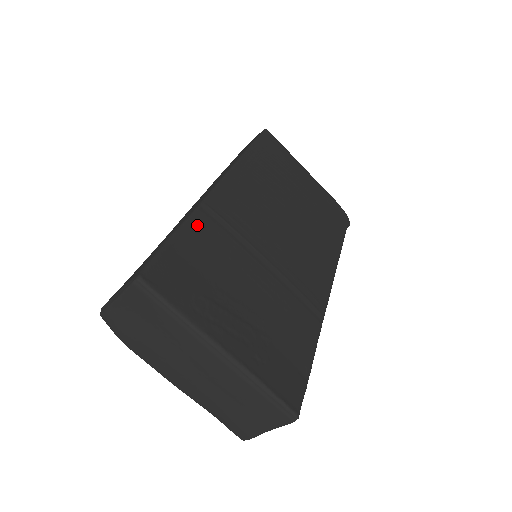
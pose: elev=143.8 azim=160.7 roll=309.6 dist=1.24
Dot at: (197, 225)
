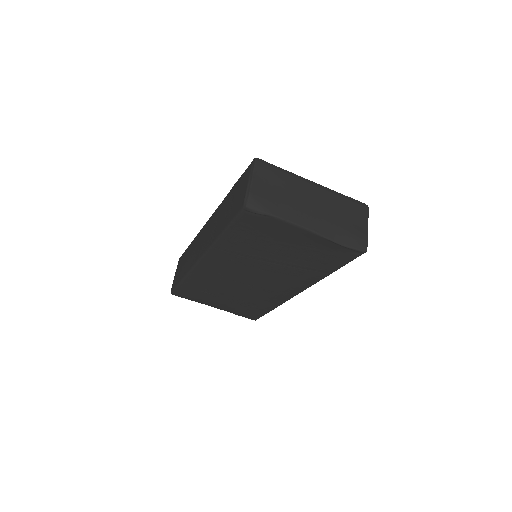
Dot at: occluded
